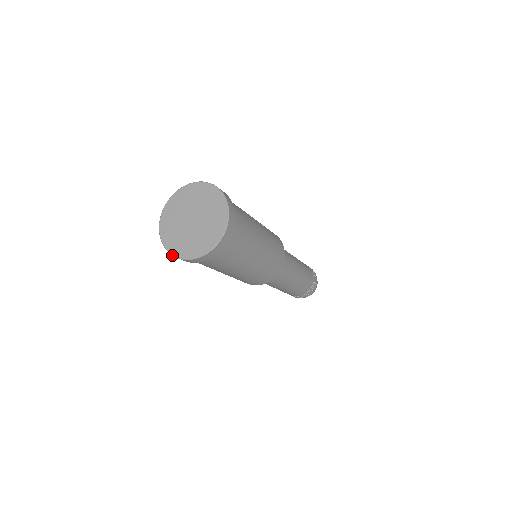
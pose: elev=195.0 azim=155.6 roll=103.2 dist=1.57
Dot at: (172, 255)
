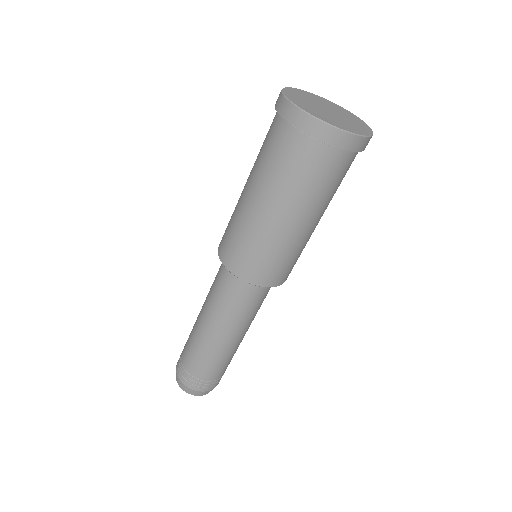
Dot at: (321, 120)
